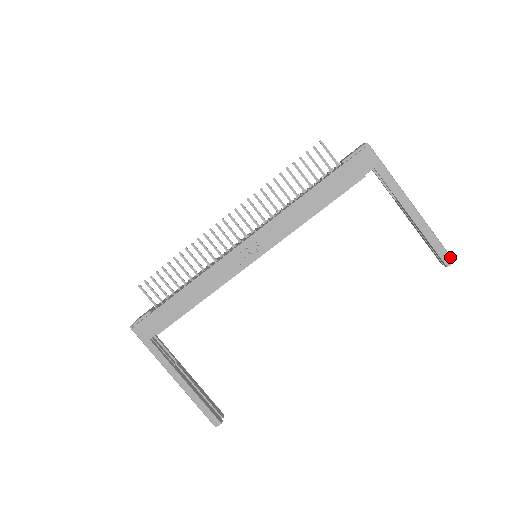
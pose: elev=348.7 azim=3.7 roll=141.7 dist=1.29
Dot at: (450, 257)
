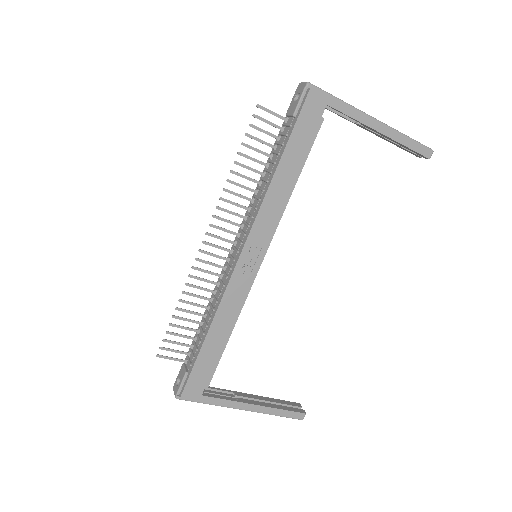
Dot at: (429, 149)
